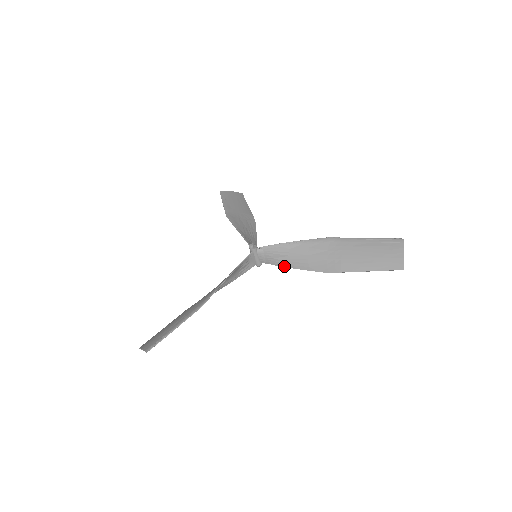
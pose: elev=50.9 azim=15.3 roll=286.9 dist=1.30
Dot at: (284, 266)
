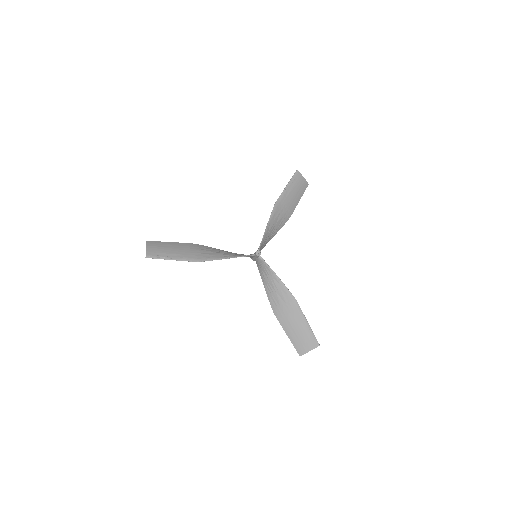
Dot at: (262, 278)
